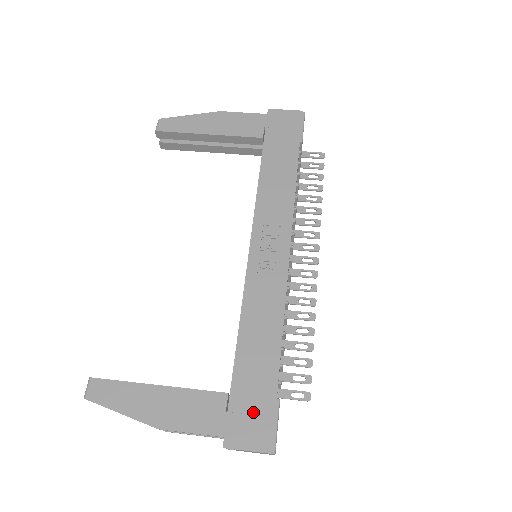
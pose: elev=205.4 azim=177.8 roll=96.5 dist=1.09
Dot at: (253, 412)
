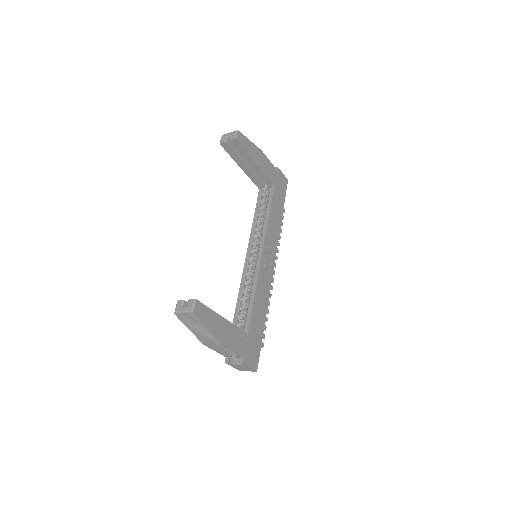
Dot at: (254, 347)
